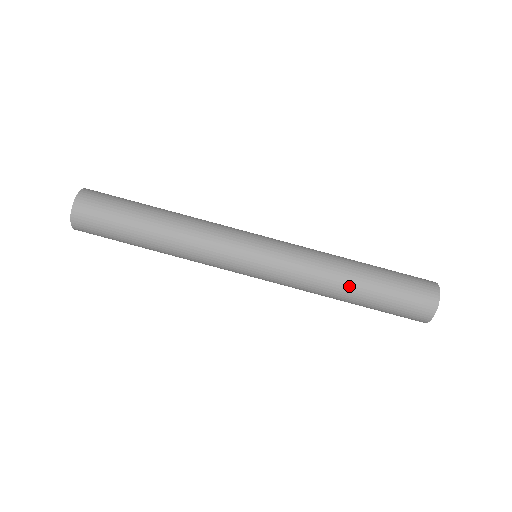
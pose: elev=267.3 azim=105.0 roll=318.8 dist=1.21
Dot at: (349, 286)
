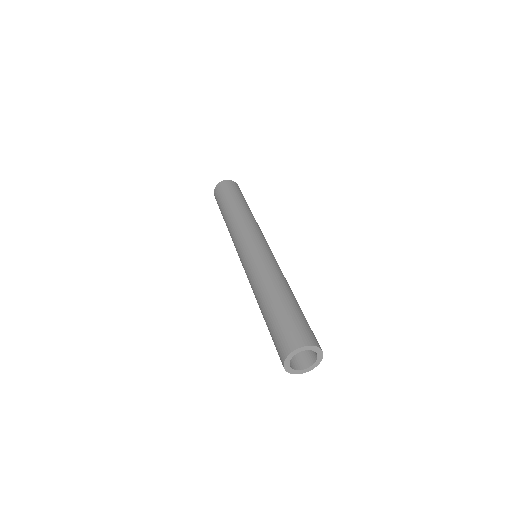
Dot at: (267, 293)
